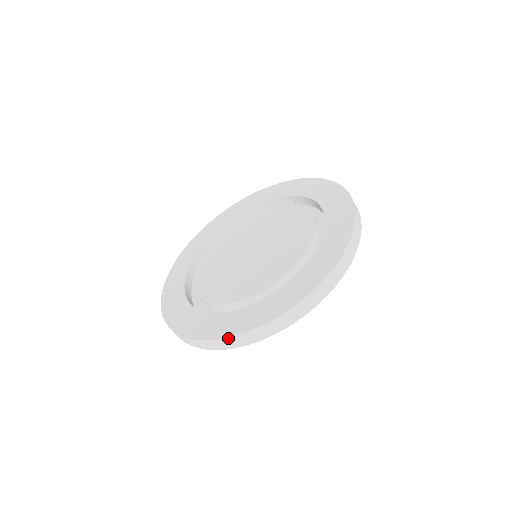
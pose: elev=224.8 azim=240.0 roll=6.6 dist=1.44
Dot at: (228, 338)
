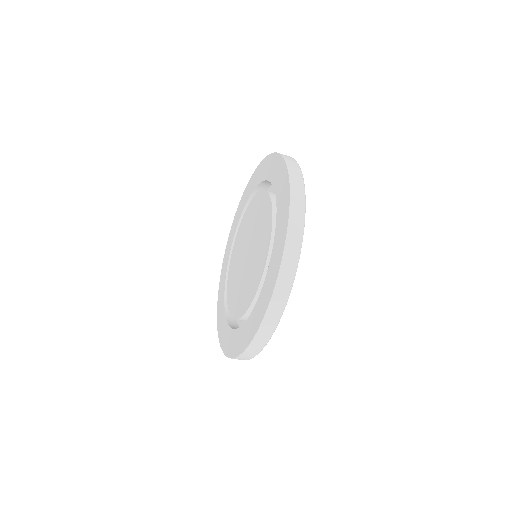
Dot at: (240, 355)
